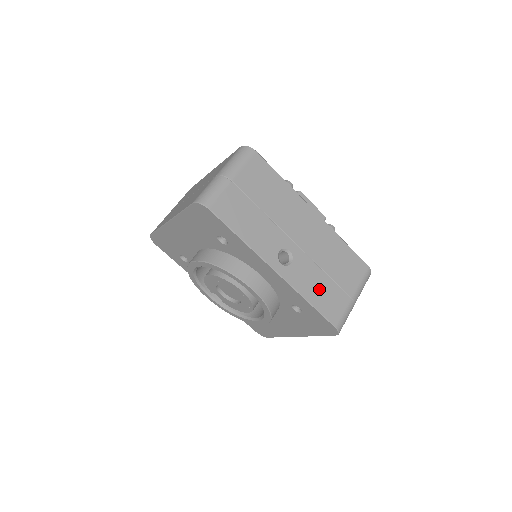
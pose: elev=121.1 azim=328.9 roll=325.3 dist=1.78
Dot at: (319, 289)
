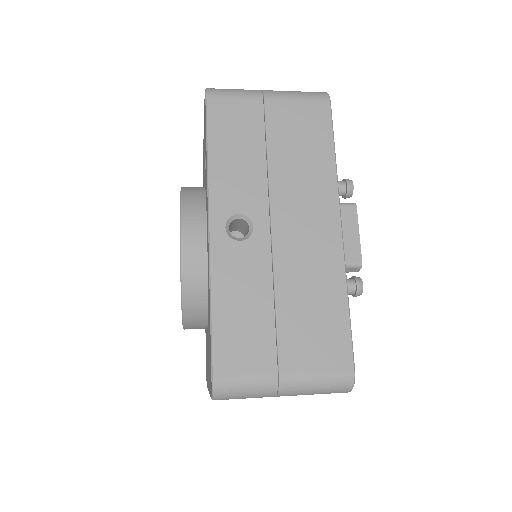
Dot at: (243, 308)
